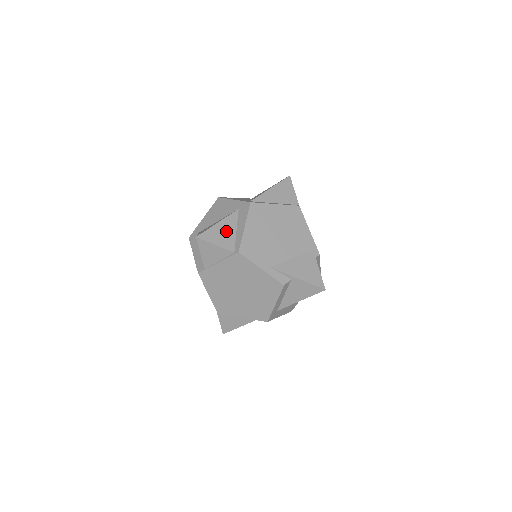
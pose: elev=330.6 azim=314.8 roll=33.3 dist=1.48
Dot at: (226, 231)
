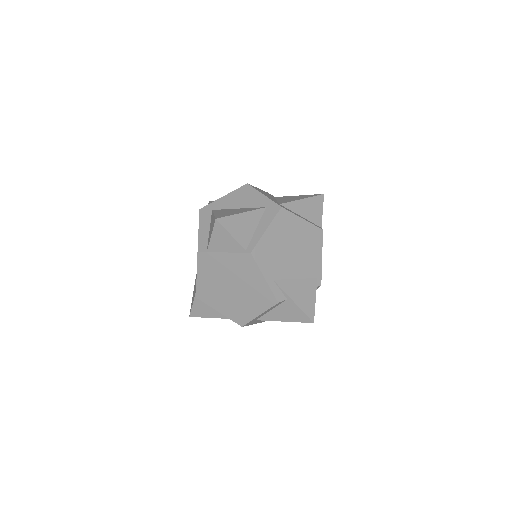
Dot at: (246, 225)
